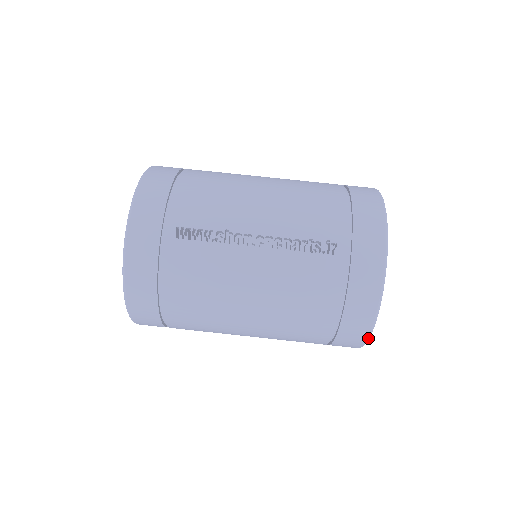
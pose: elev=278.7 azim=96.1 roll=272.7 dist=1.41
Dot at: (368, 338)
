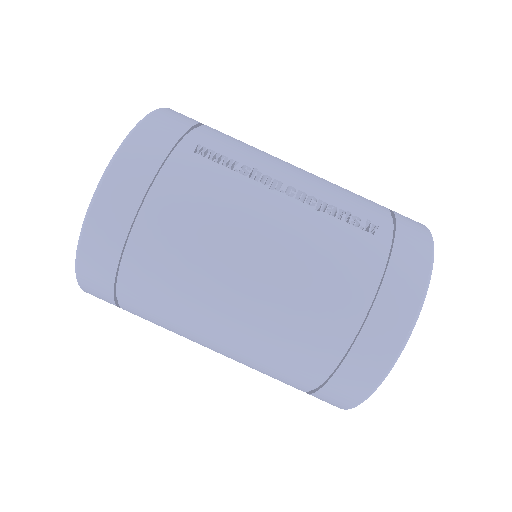
Dot at: (390, 369)
